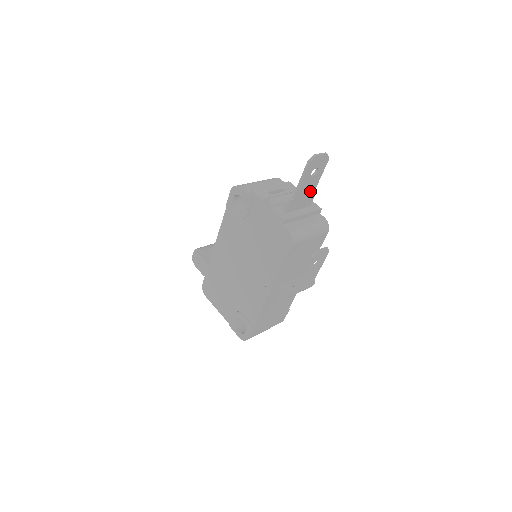
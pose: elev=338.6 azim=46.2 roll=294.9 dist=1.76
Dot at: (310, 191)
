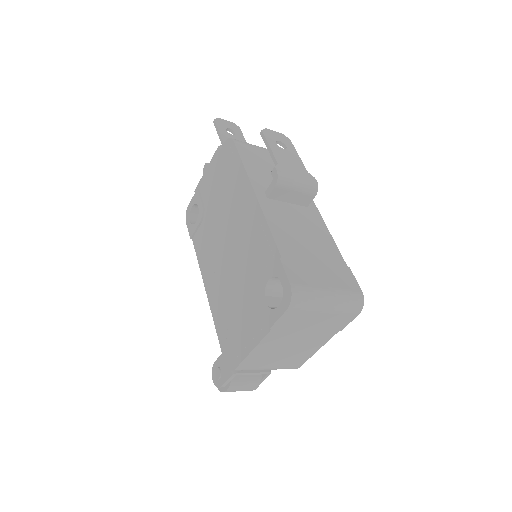
Dot at: occluded
